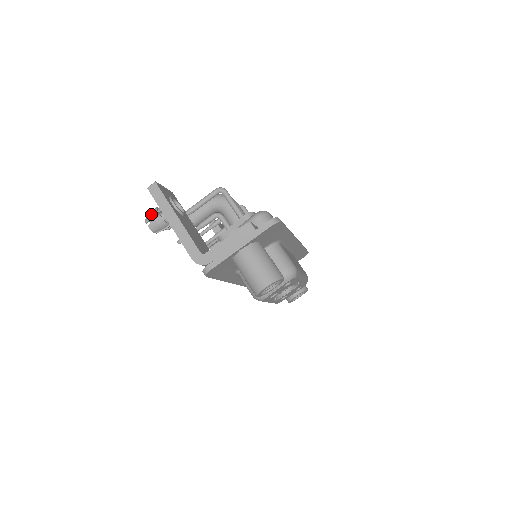
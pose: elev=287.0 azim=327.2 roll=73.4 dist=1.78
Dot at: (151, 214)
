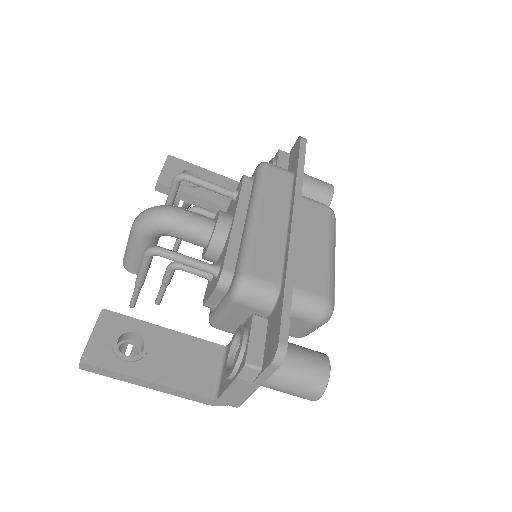
Dot at: occluded
